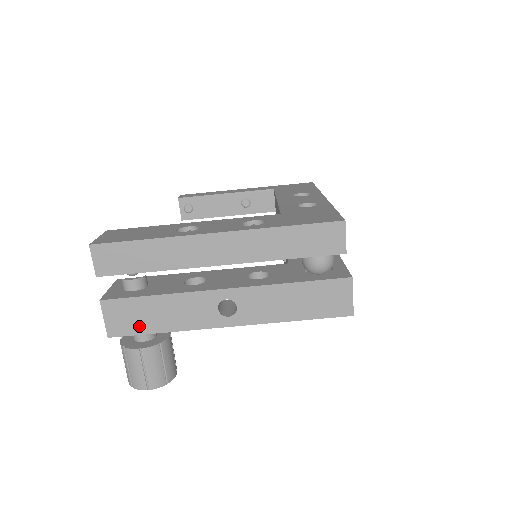
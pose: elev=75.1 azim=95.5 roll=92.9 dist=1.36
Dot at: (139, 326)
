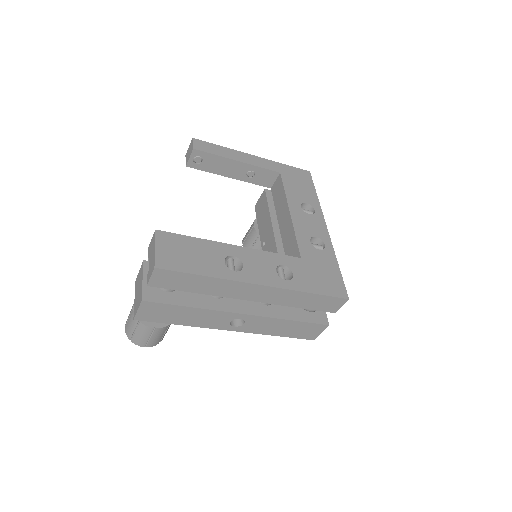
Dot at: (164, 319)
